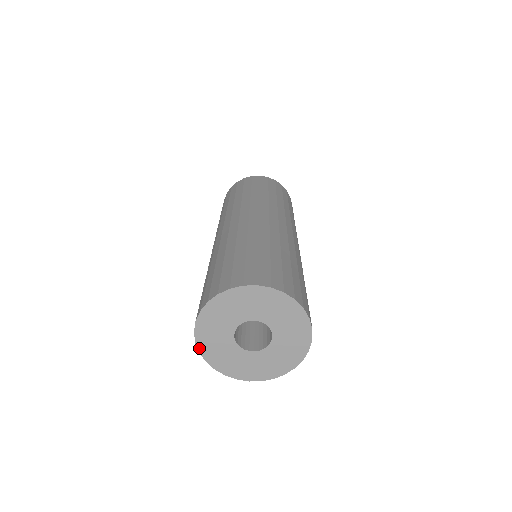
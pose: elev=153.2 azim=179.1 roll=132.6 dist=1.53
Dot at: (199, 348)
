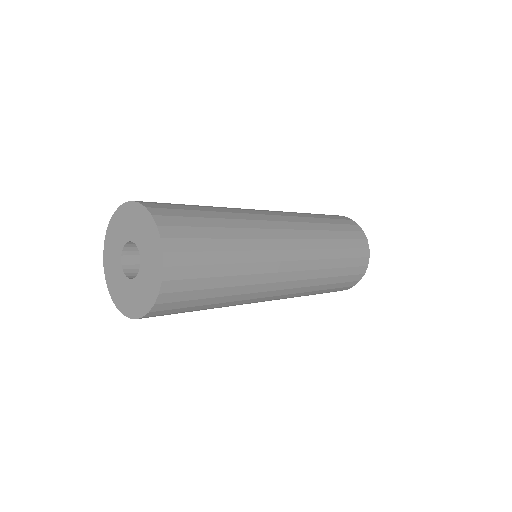
Dot at: (105, 273)
